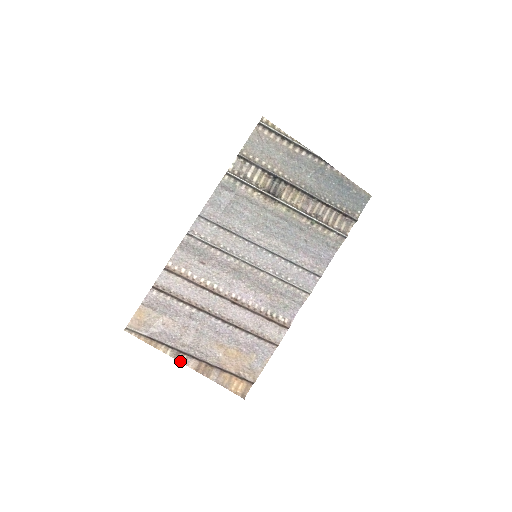
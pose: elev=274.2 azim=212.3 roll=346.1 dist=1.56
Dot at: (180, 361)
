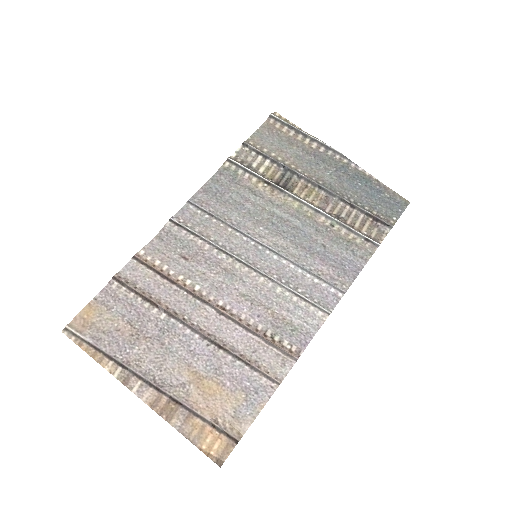
Dot at: (131, 389)
